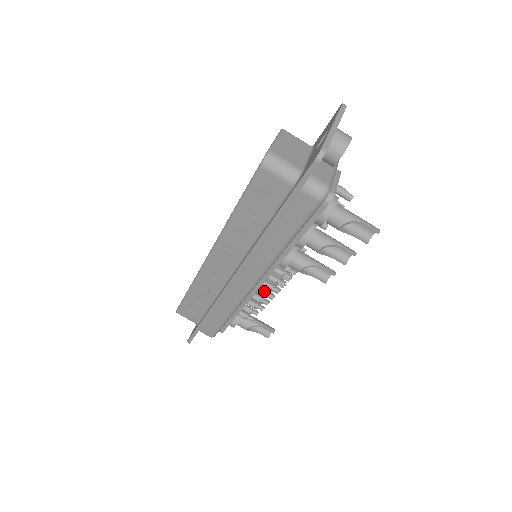
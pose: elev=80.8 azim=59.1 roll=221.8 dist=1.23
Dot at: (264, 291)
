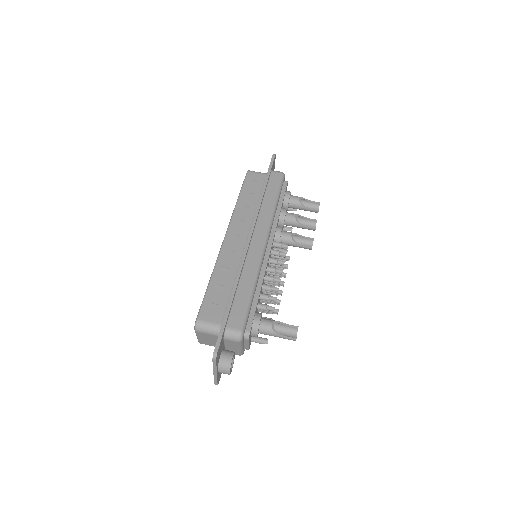
Dot at: (273, 267)
